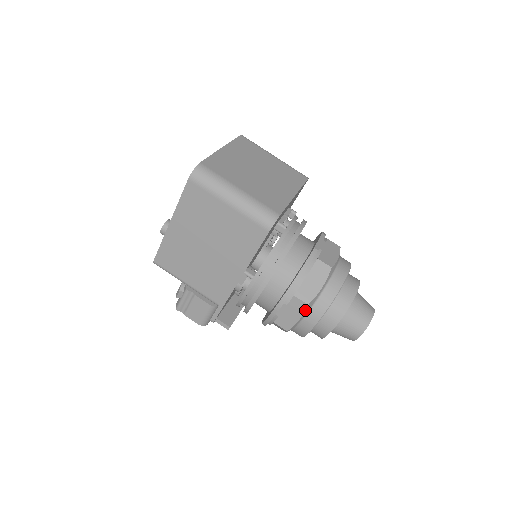
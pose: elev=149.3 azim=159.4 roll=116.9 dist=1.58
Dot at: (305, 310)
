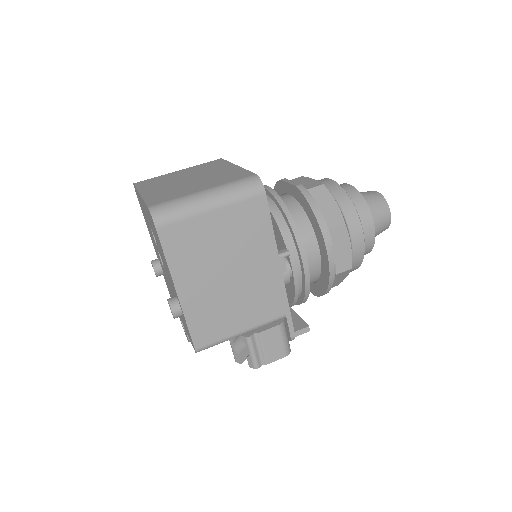
Dot at: (348, 232)
